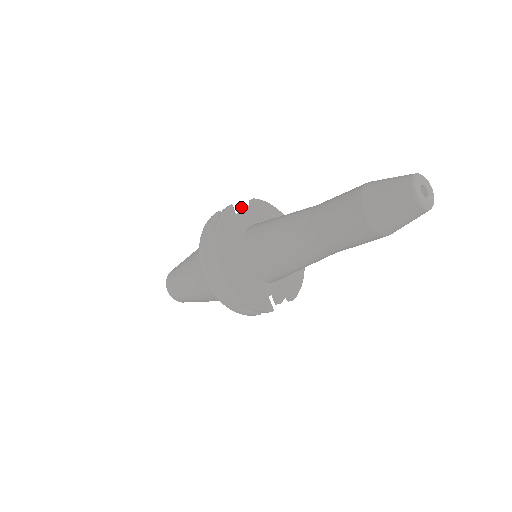
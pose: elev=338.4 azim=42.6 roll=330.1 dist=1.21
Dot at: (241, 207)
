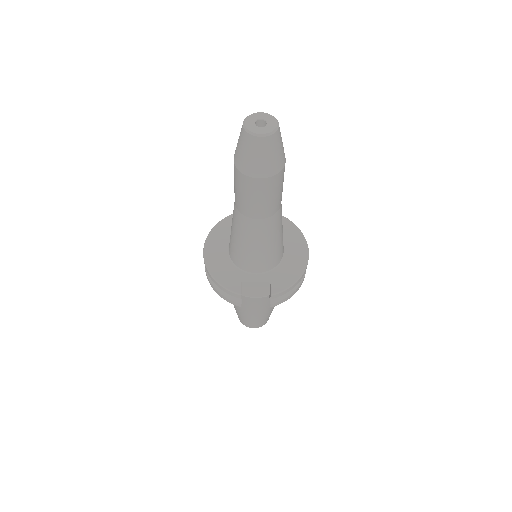
Dot at: occluded
